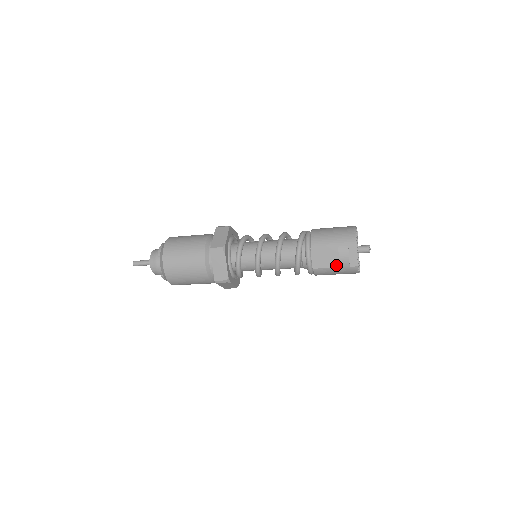
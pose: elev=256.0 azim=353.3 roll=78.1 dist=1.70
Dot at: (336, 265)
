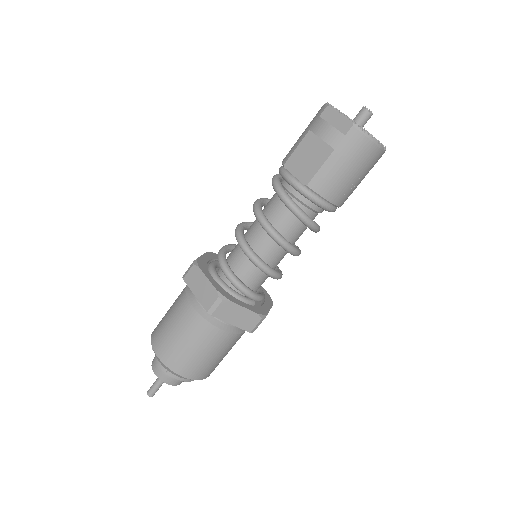
Dot at: (328, 152)
